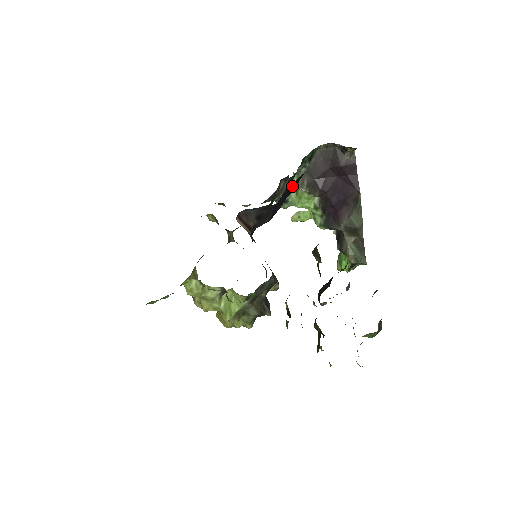
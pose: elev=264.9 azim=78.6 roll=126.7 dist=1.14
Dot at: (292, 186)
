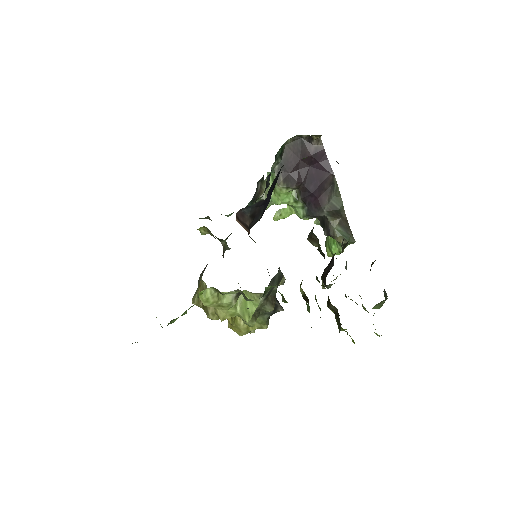
Dot at: (275, 181)
